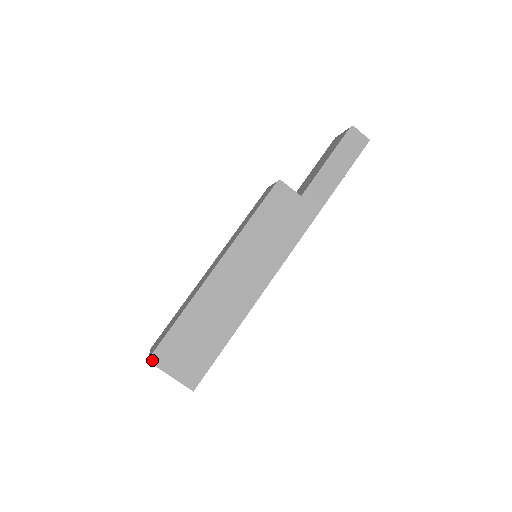
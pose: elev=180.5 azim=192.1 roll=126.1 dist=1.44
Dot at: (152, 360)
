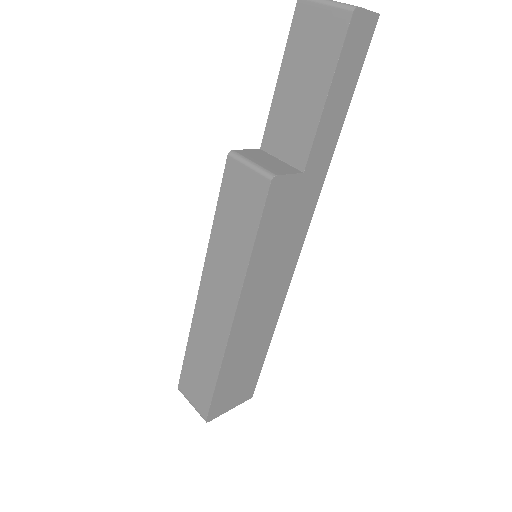
Dot at: (209, 420)
